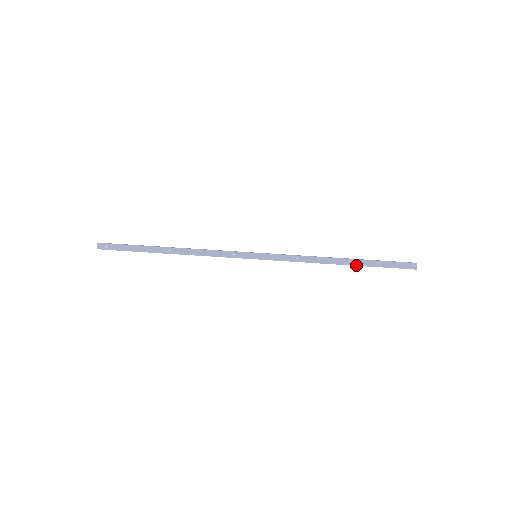
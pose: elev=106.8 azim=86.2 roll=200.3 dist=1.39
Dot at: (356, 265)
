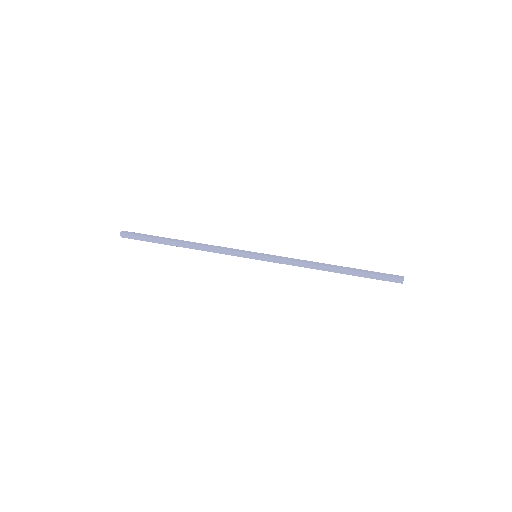
Dot at: (346, 274)
